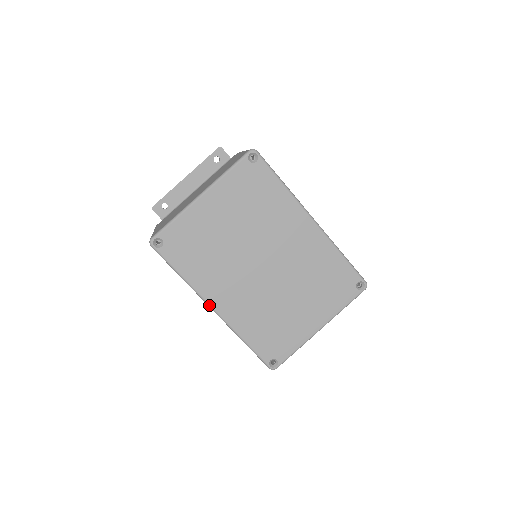
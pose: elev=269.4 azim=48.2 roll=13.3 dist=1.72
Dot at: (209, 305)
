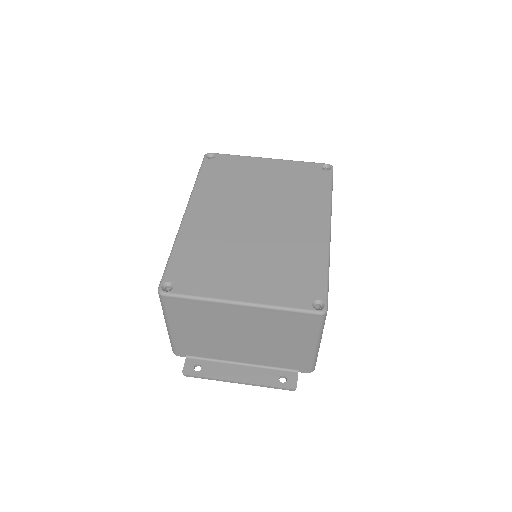
Dot at: (187, 207)
